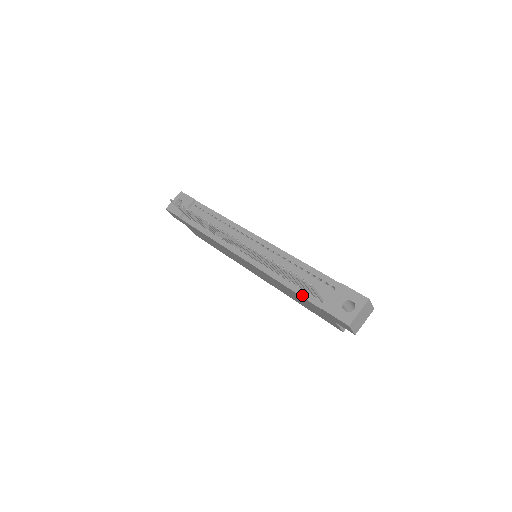
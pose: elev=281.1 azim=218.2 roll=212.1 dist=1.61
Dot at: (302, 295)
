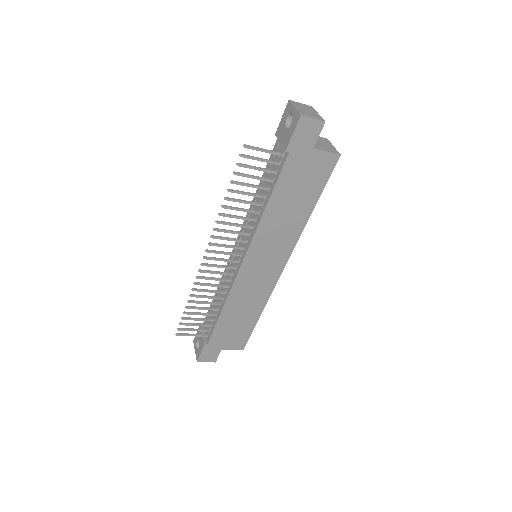
Dot at: (276, 181)
